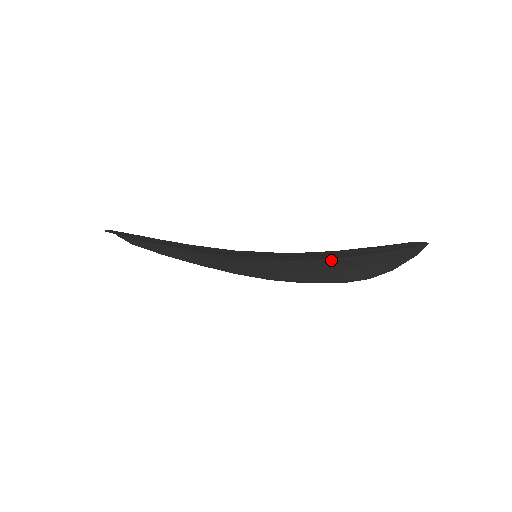
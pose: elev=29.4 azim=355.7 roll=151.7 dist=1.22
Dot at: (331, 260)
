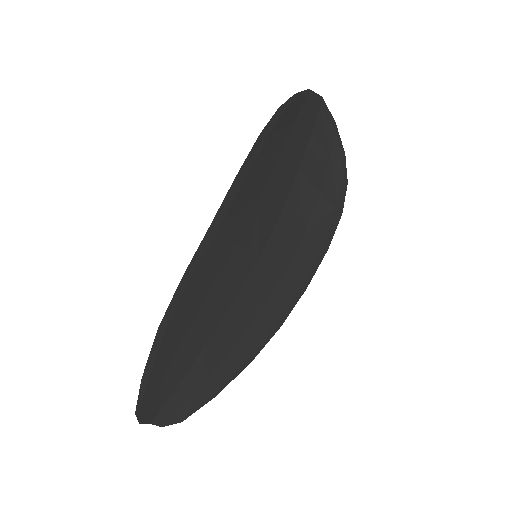
Dot at: (297, 185)
